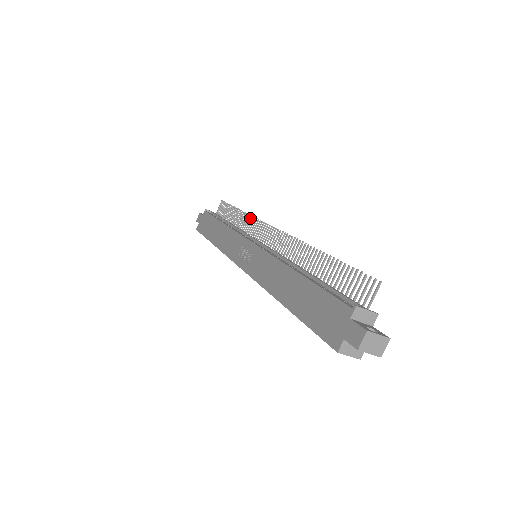
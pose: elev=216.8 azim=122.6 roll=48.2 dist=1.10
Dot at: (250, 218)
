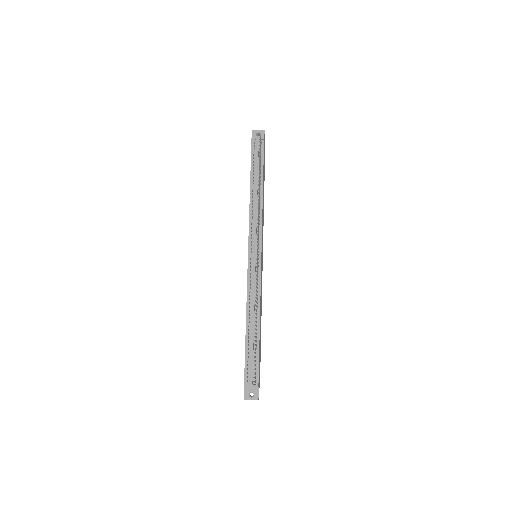
Dot at: occluded
